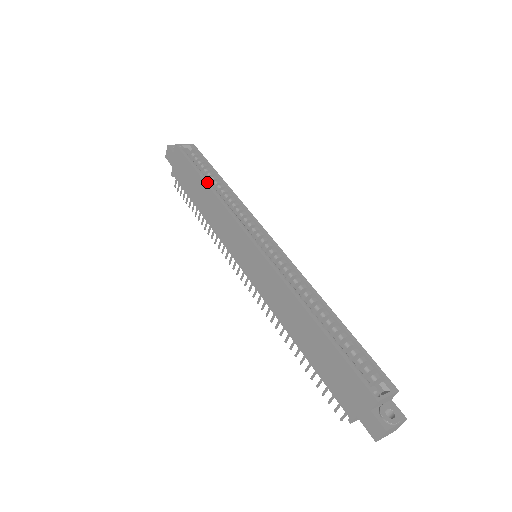
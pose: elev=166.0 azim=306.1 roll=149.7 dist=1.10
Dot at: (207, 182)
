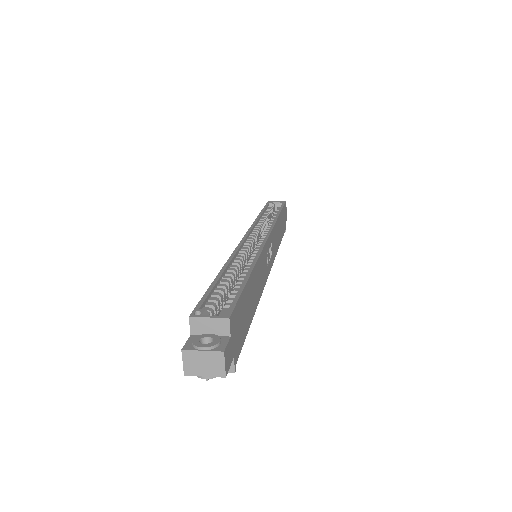
Dot at: (261, 214)
